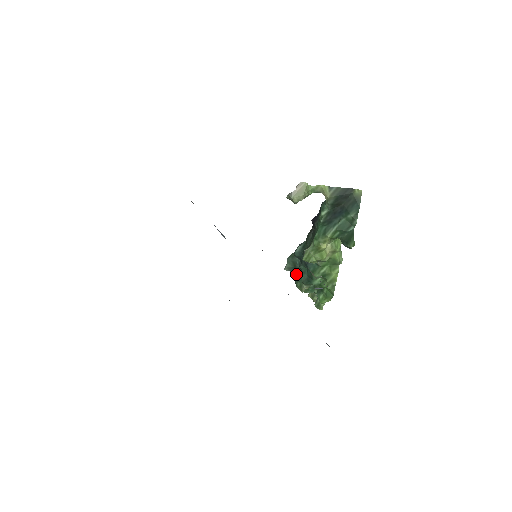
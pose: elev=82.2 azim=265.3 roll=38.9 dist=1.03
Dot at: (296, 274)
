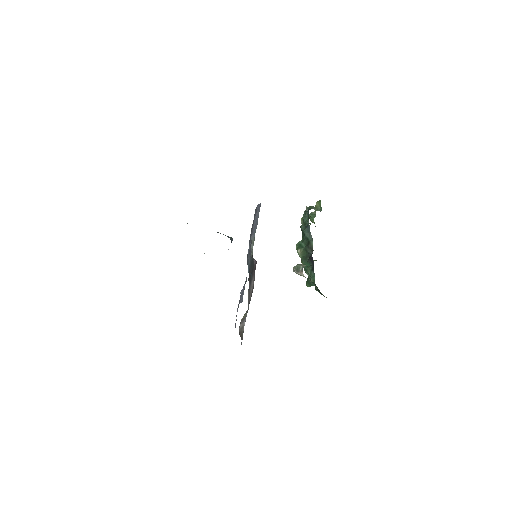
Dot at: (308, 213)
